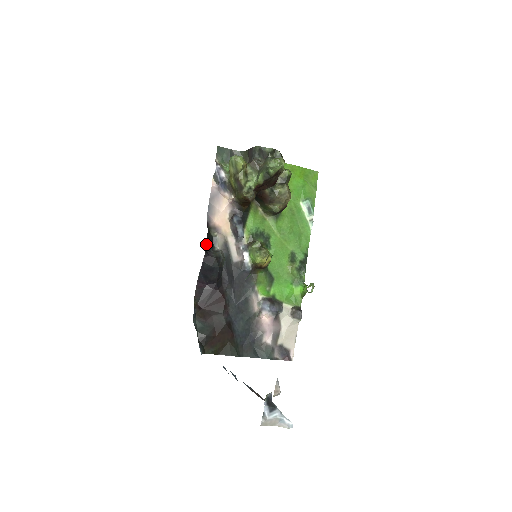
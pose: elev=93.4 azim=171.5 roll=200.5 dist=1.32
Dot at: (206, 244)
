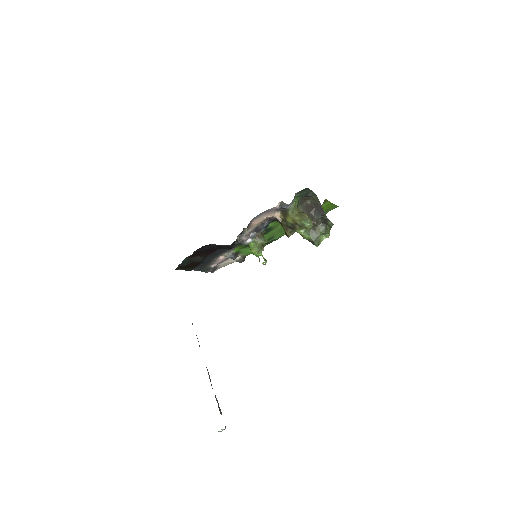
Dot at: occluded
